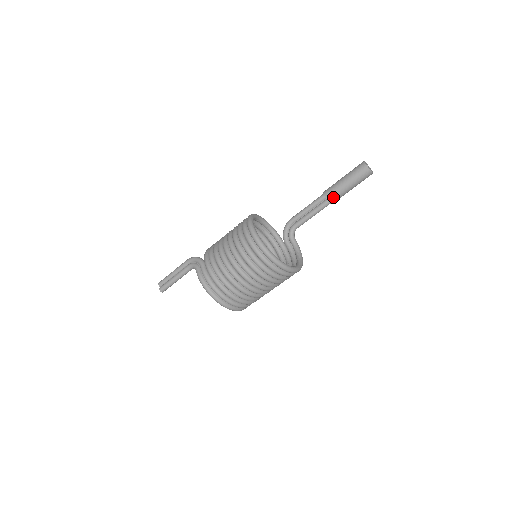
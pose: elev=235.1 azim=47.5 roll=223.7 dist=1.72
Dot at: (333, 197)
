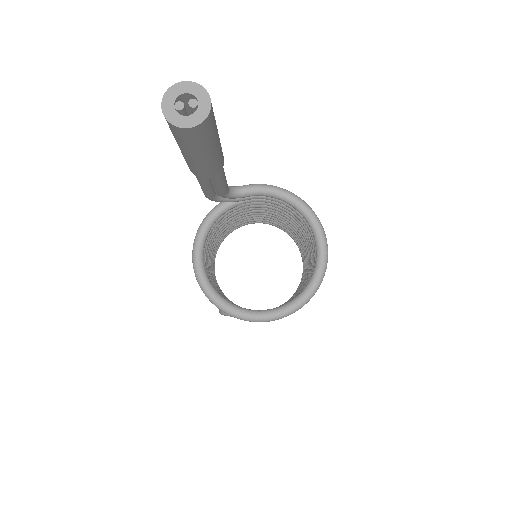
Dot at: (218, 168)
